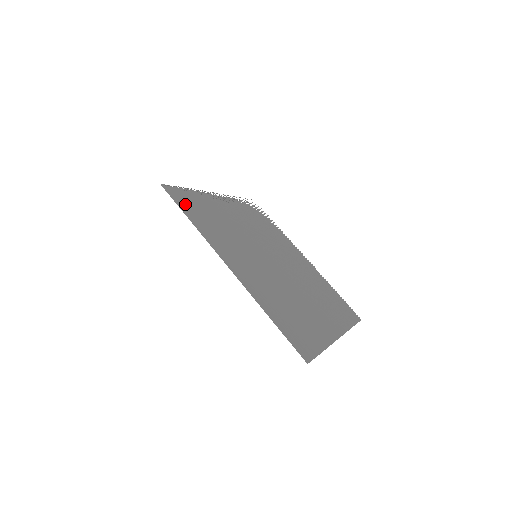
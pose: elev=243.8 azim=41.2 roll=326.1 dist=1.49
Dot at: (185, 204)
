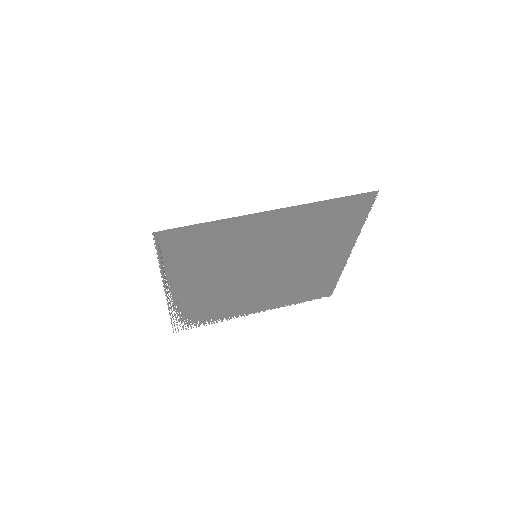
Dot at: (186, 237)
